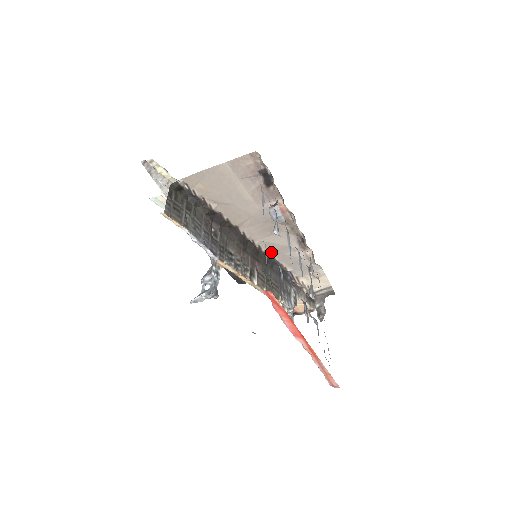
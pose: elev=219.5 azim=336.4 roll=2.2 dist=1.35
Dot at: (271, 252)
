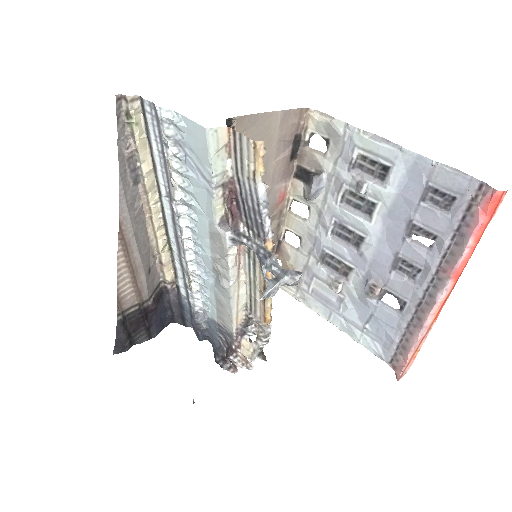
Dot at: (427, 181)
